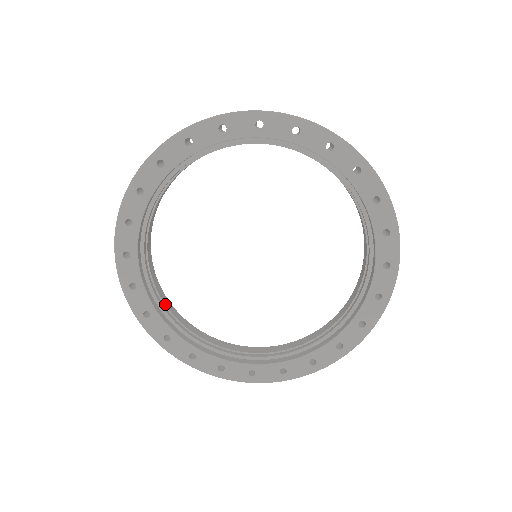
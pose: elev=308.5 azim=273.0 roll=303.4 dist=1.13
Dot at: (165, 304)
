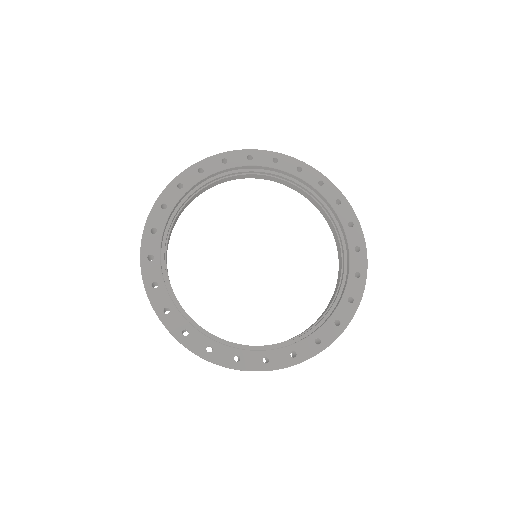
Dot at: (197, 324)
